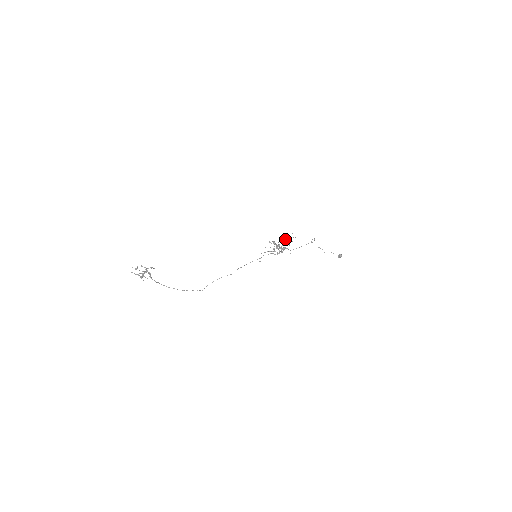
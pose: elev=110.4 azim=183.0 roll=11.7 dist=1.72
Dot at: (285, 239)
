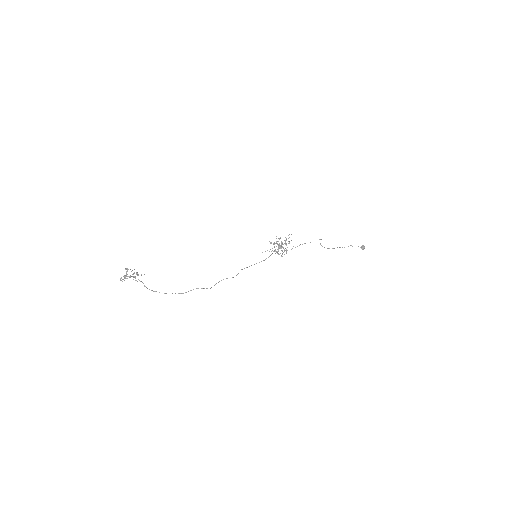
Dot at: occluded
